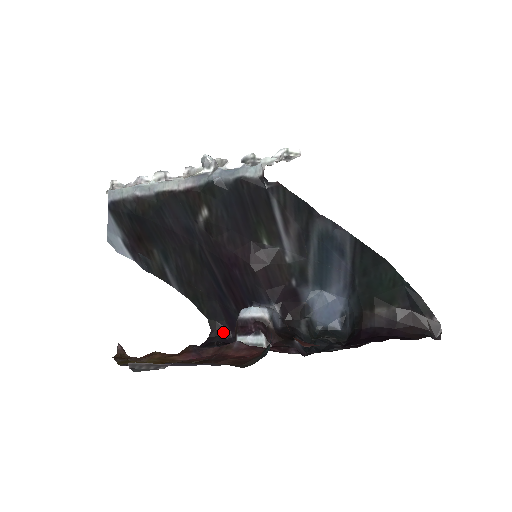
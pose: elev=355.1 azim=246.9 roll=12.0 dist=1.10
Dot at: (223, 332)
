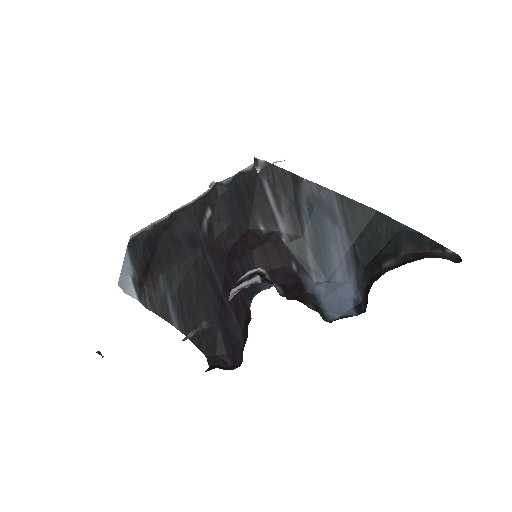
Dot at: (223, 366)
